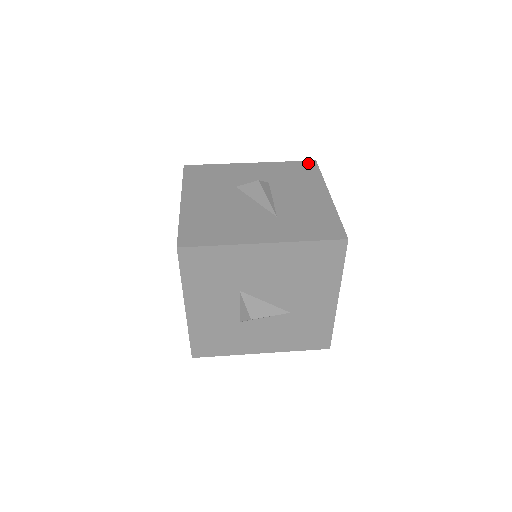
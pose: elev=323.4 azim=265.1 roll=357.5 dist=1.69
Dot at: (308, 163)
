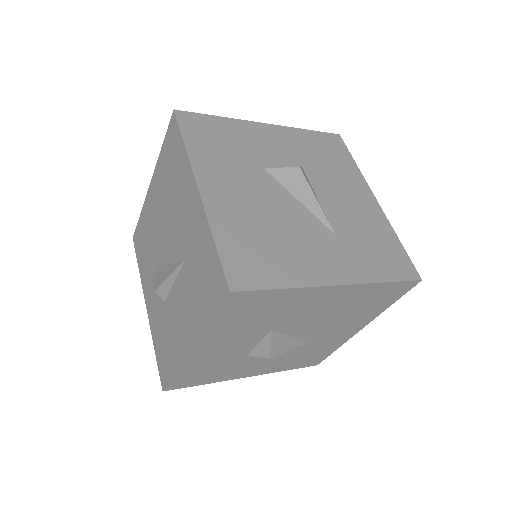
Dot at: (333, 138)
